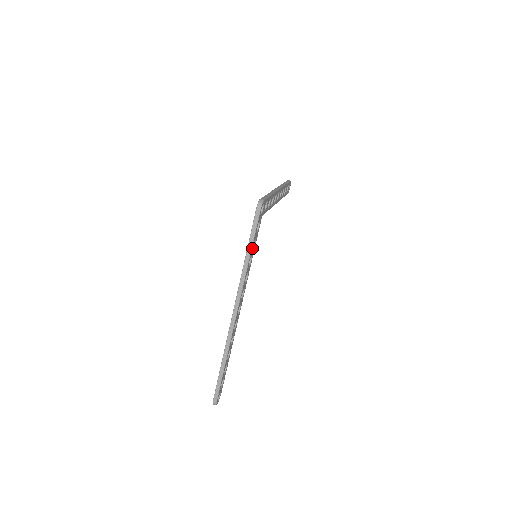
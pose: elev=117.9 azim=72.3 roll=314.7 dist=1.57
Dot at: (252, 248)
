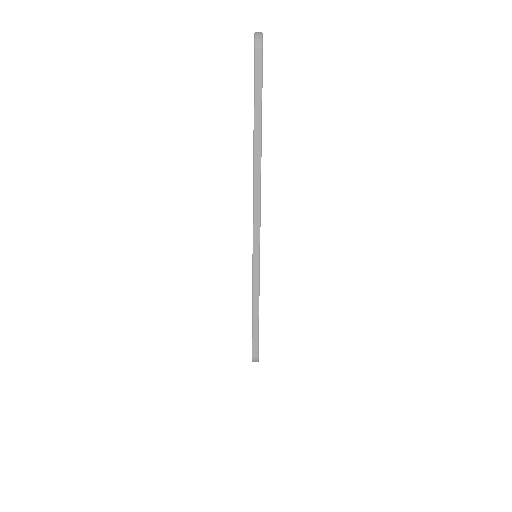
Dot at: occluded
